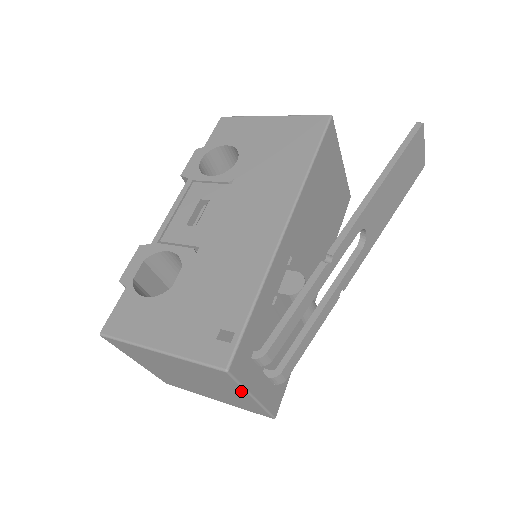
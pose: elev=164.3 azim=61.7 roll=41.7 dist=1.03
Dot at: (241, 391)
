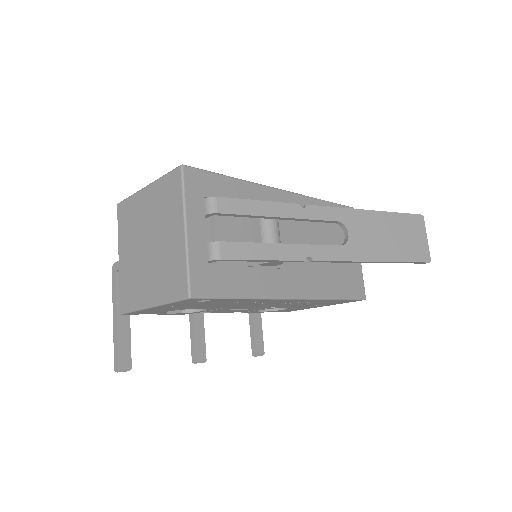
Dot at: (180, 215)
